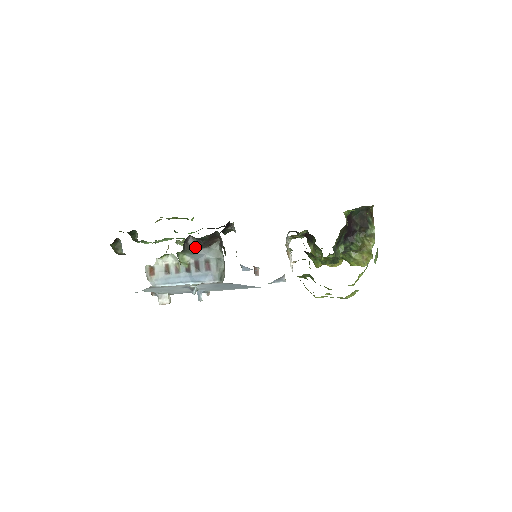
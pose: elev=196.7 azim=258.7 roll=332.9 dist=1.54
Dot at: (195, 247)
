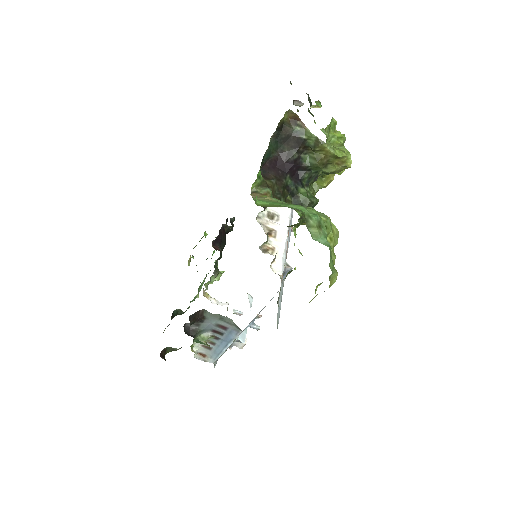
Dot at: (198, 325)
